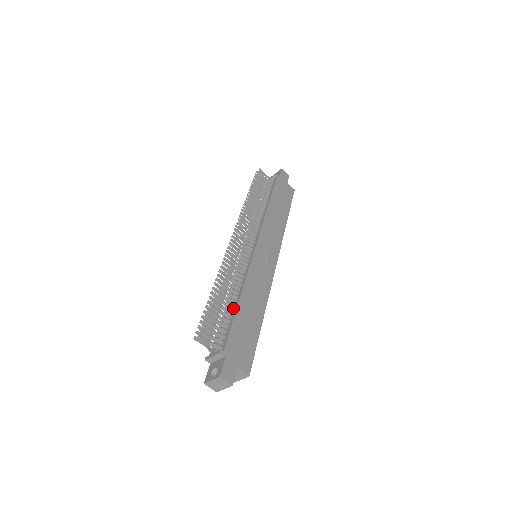
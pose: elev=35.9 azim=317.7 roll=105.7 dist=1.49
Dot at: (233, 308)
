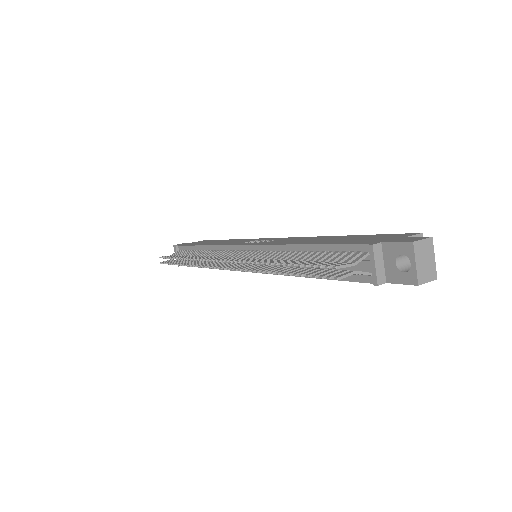
Dot at: (312, 252)
